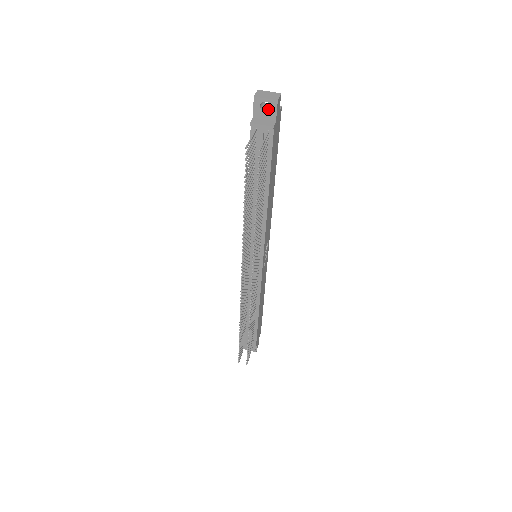
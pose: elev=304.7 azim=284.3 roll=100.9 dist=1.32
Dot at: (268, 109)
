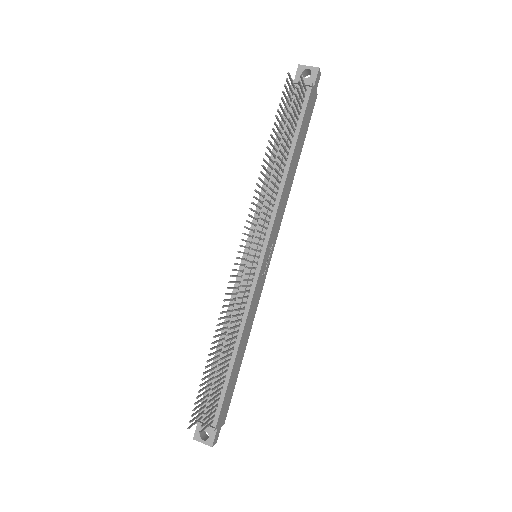
Dot at: (308, 78)
